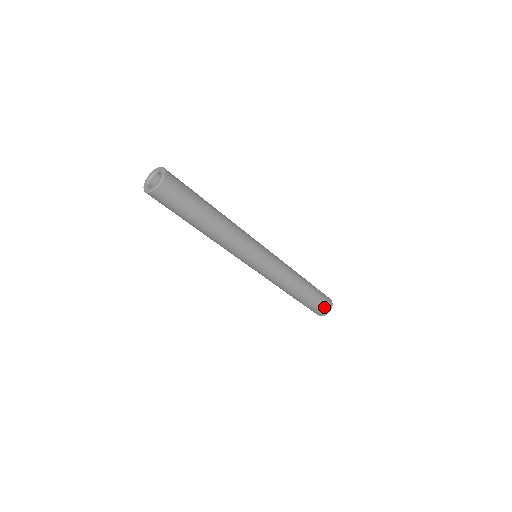
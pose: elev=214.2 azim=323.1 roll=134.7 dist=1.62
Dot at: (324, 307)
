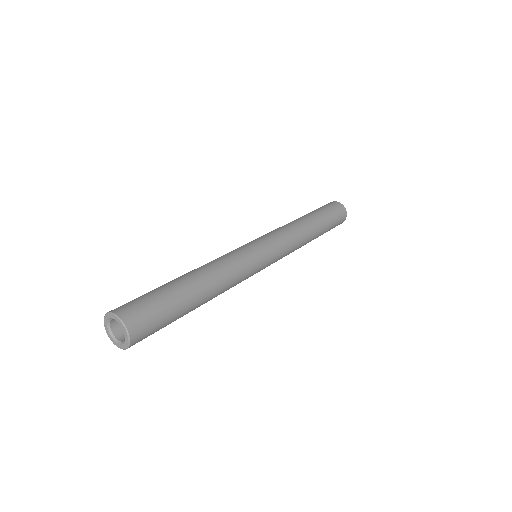
Dot at: (337, 225)
